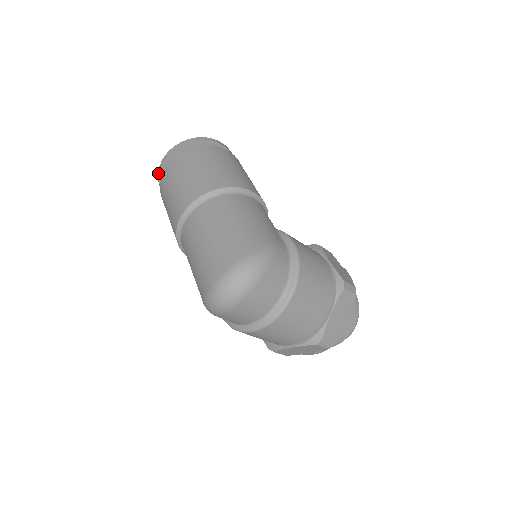
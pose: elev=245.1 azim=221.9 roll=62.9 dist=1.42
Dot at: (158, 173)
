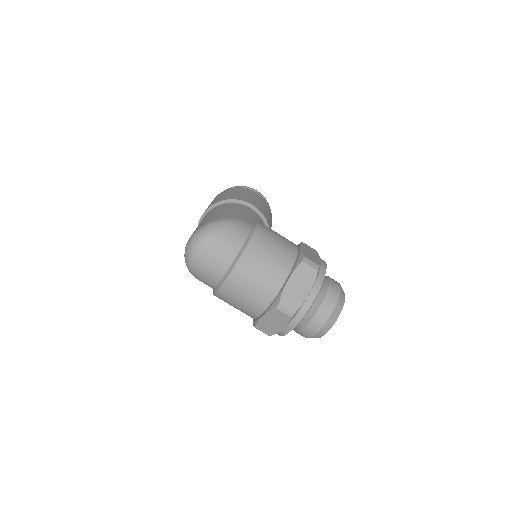
Dot at: occluded
